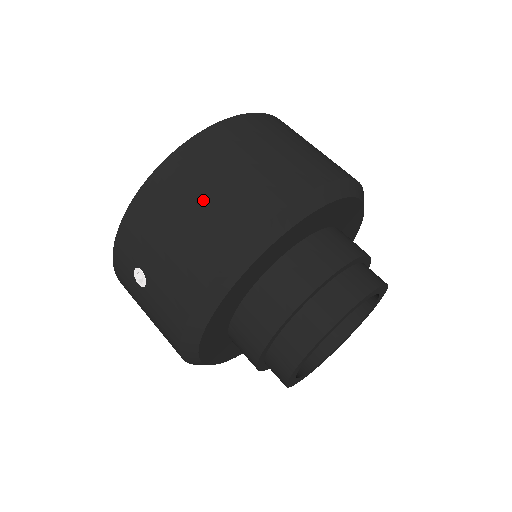
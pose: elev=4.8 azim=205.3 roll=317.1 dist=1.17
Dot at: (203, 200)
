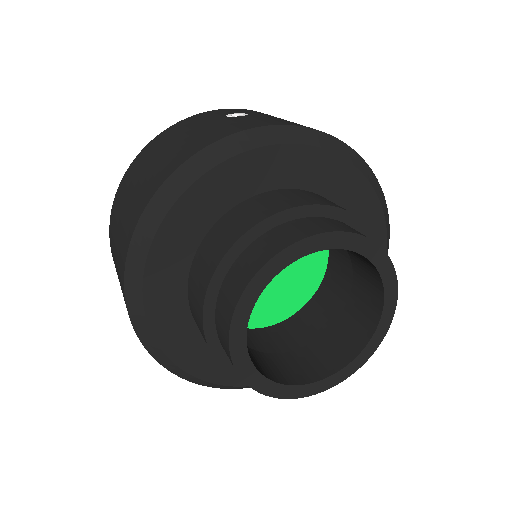
Dot at: (116, 242)
